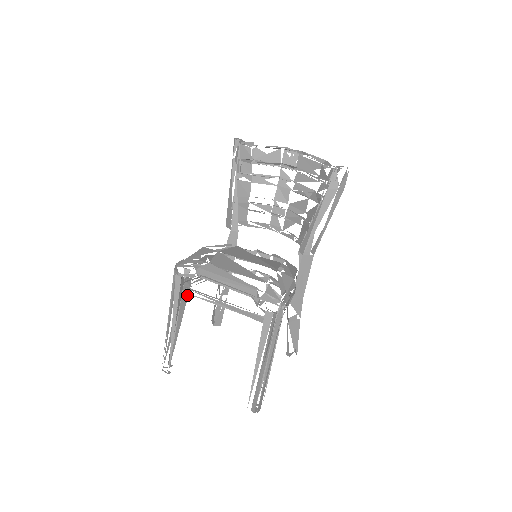
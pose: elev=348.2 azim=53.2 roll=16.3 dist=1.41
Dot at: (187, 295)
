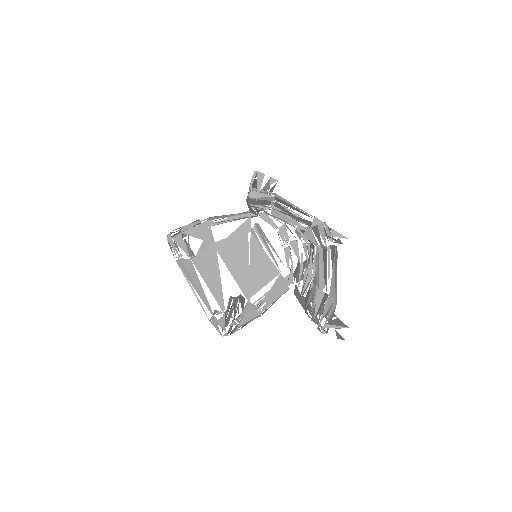
Dot at: occluded
